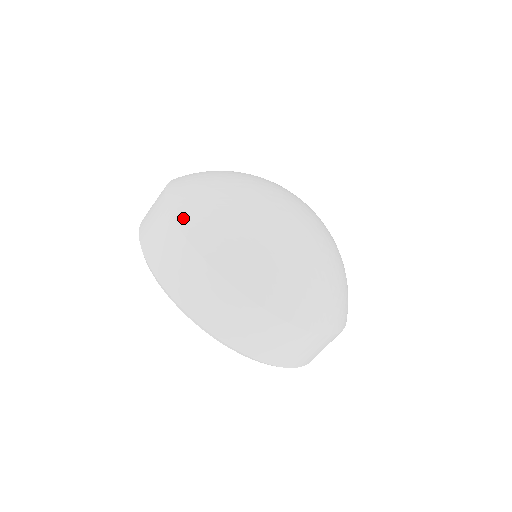
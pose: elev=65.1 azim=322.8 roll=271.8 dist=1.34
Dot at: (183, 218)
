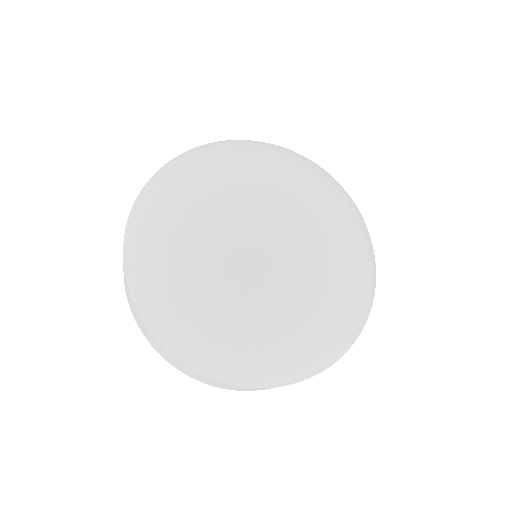
Dot at: (132, 221)
